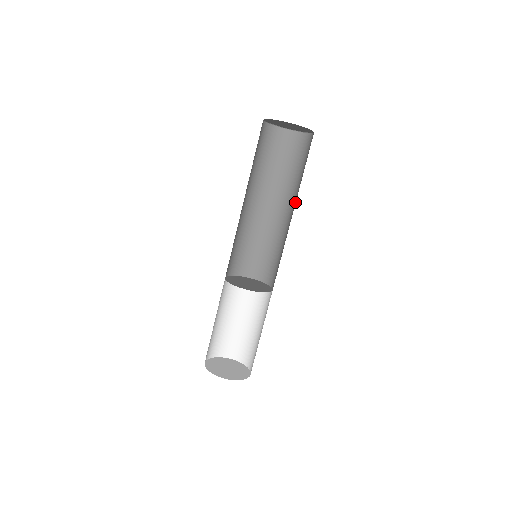
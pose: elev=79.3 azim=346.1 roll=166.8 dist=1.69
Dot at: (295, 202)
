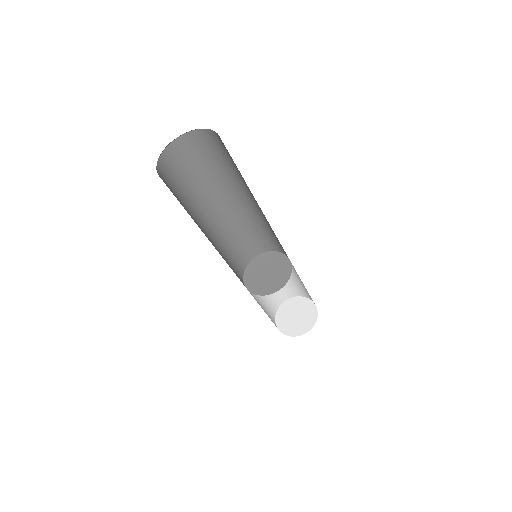
Dot at: occluded
